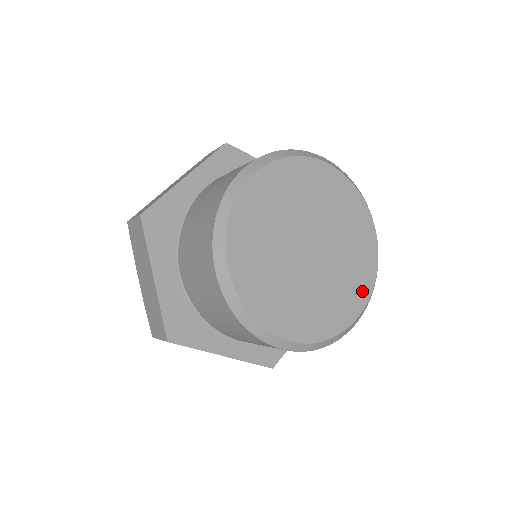
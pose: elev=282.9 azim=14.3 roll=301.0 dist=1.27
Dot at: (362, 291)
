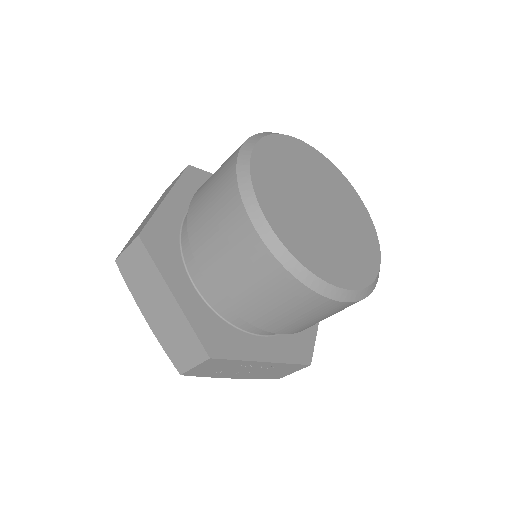
Dot at: (372, 241)
